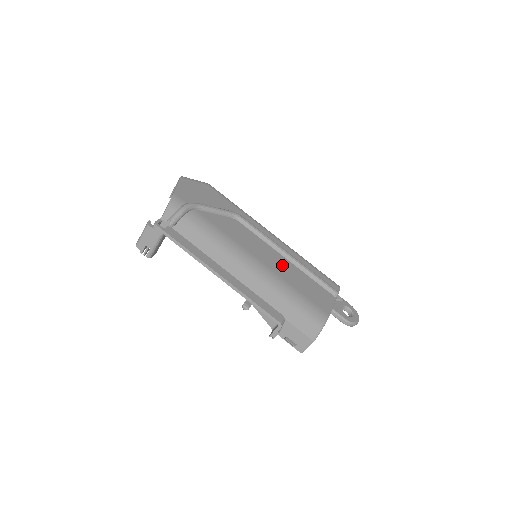
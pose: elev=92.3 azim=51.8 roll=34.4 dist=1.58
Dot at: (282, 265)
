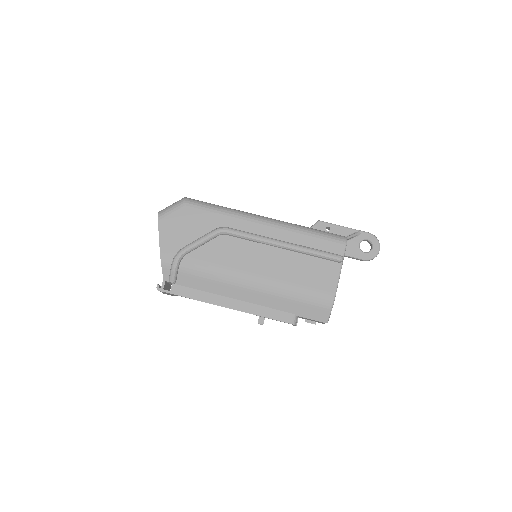
Dot at: (280, 262)
